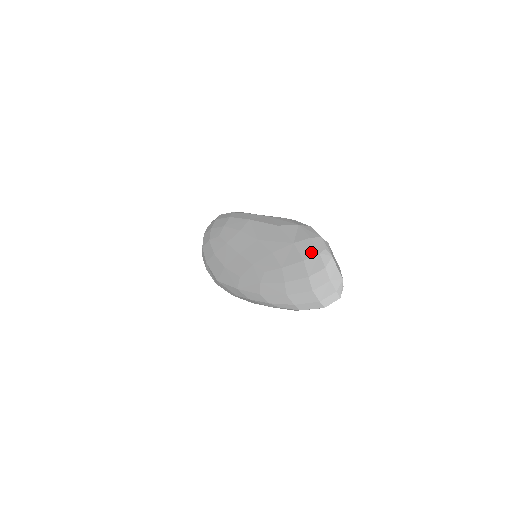
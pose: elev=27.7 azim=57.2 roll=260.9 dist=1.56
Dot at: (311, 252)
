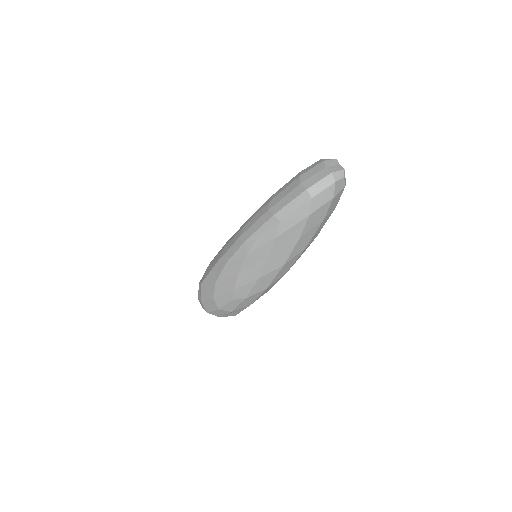
Dot at: occluded
